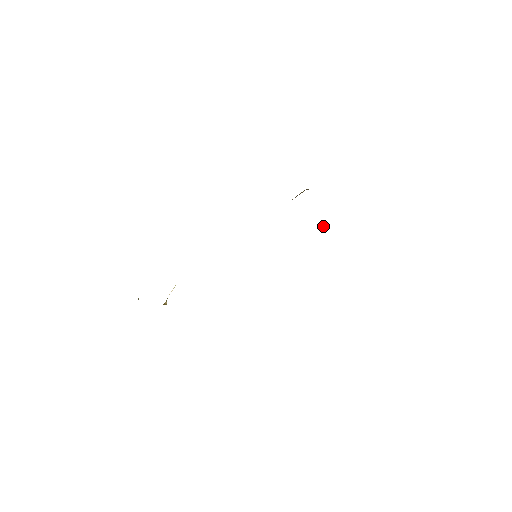
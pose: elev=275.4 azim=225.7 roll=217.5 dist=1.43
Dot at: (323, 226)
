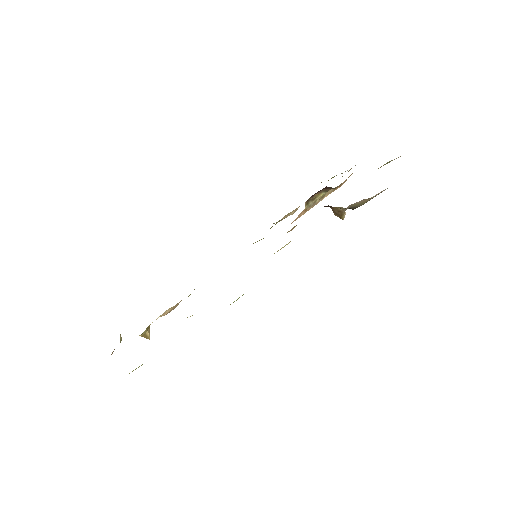
Dot at: (337, 207)
